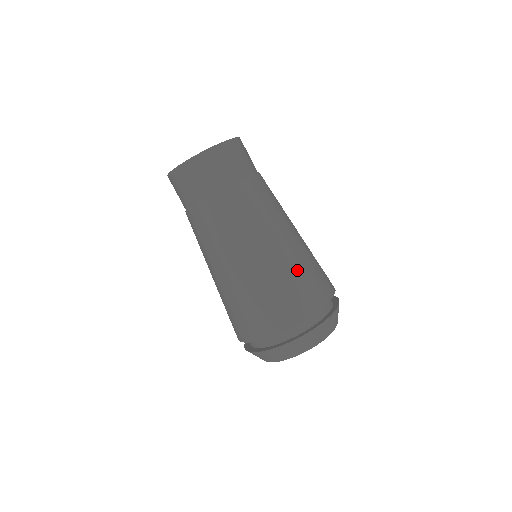
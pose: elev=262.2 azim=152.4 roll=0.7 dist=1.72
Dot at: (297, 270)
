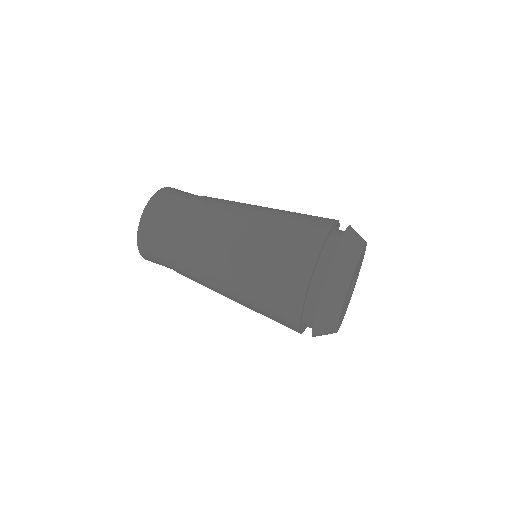
Dot at: occluded
